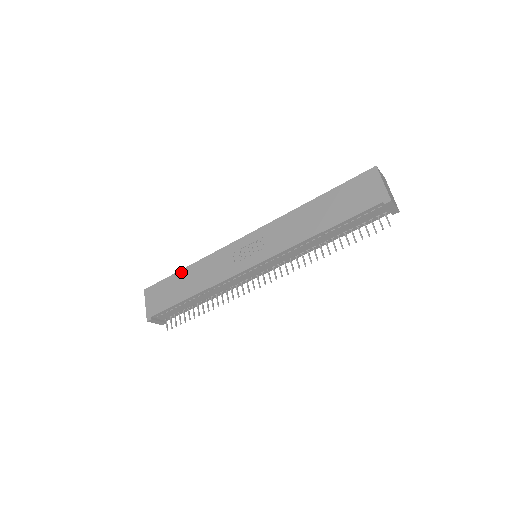
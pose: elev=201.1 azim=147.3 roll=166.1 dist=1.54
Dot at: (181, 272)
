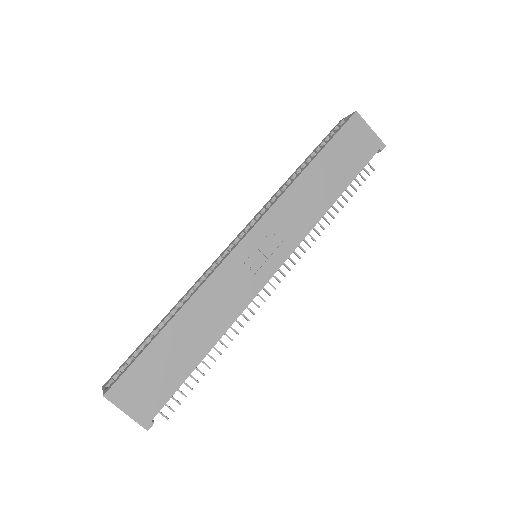
Dot at: (166, 332)
